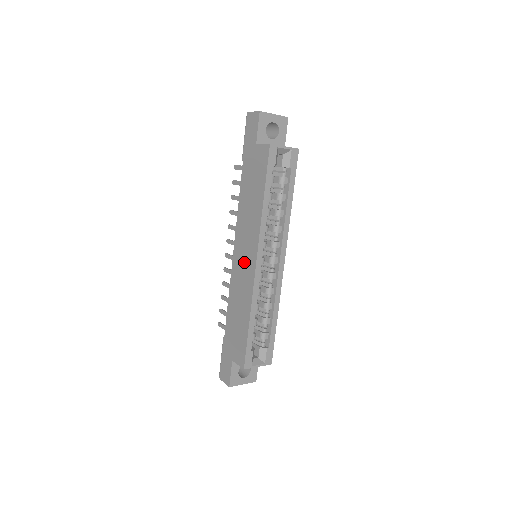
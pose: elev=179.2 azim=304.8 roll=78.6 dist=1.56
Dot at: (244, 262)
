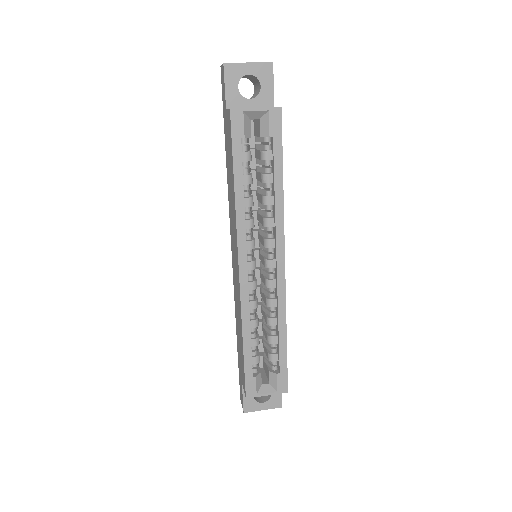
Dot at: (235, 266)
